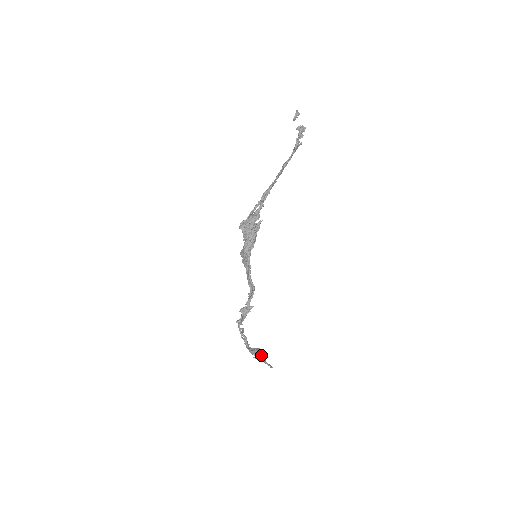
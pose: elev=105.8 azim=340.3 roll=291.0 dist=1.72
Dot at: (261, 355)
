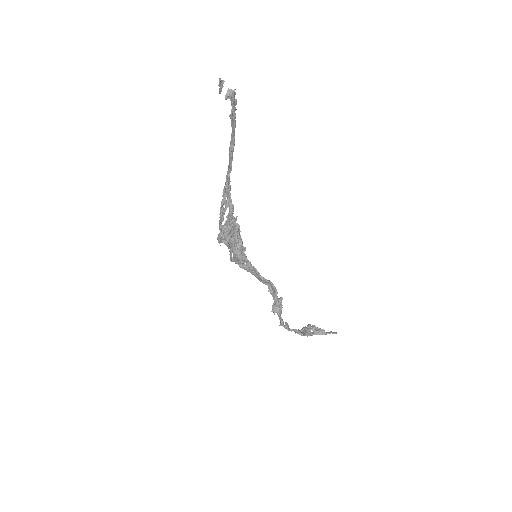
Dot at: (316, 330)
